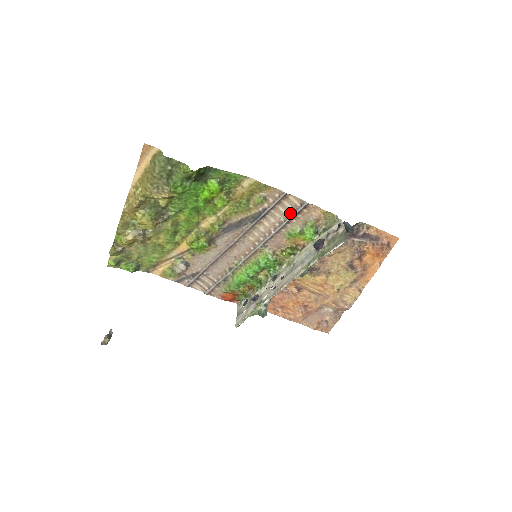
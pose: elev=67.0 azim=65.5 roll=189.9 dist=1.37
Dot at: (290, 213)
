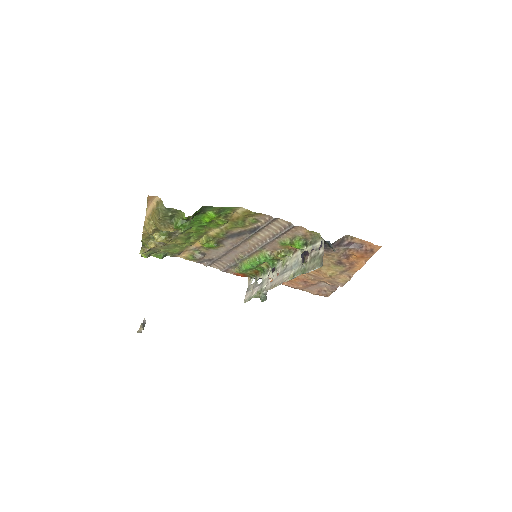
Dot at: (280, 230)
